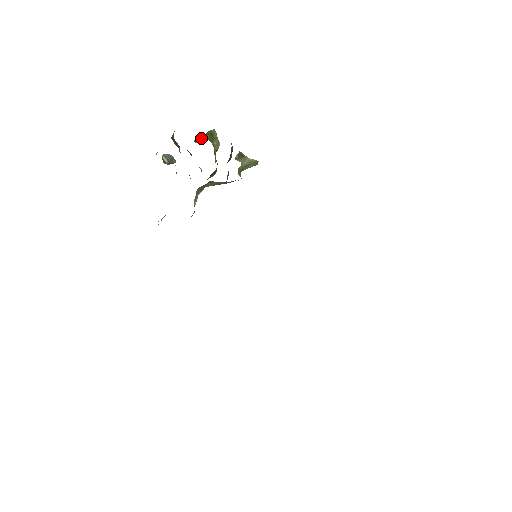
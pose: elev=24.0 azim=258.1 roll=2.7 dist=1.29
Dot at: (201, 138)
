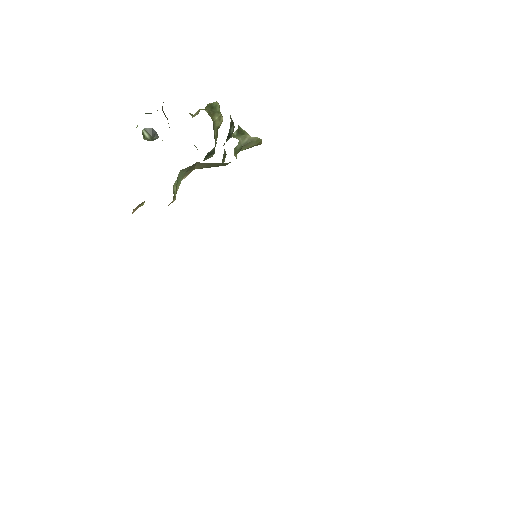
Dot at: (198, 111)
